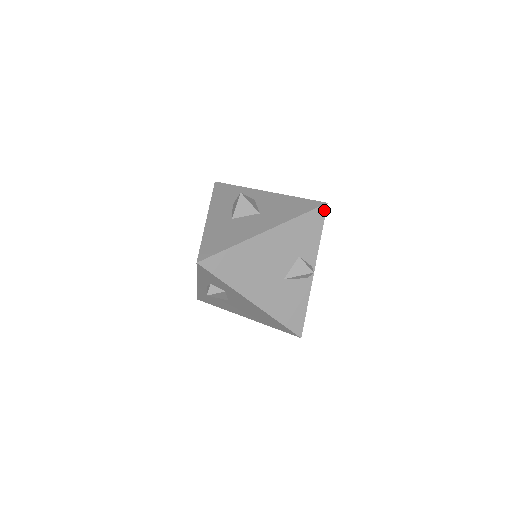
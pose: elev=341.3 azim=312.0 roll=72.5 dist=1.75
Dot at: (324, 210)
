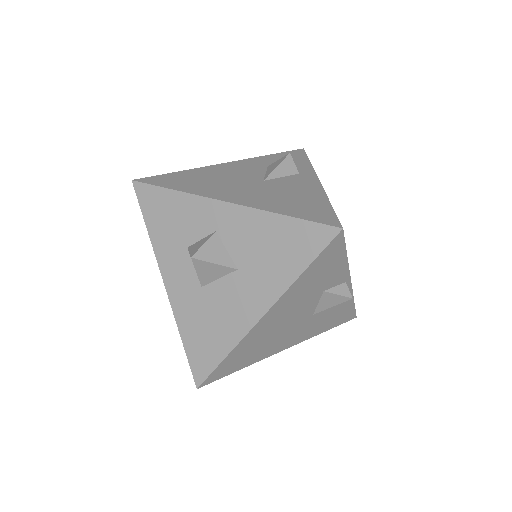
Dot at: (340, 238)
